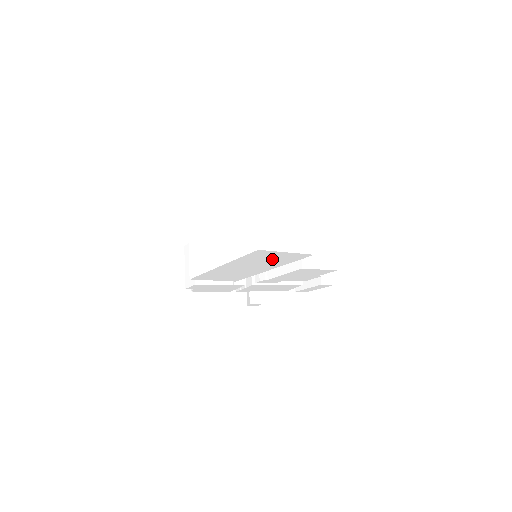
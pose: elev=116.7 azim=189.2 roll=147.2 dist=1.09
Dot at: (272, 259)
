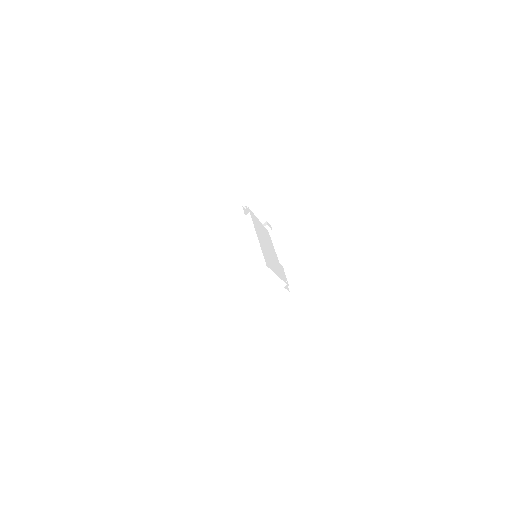
Dot at: occluded
